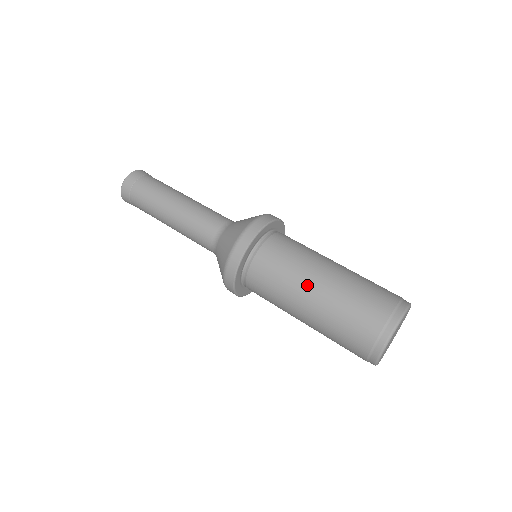
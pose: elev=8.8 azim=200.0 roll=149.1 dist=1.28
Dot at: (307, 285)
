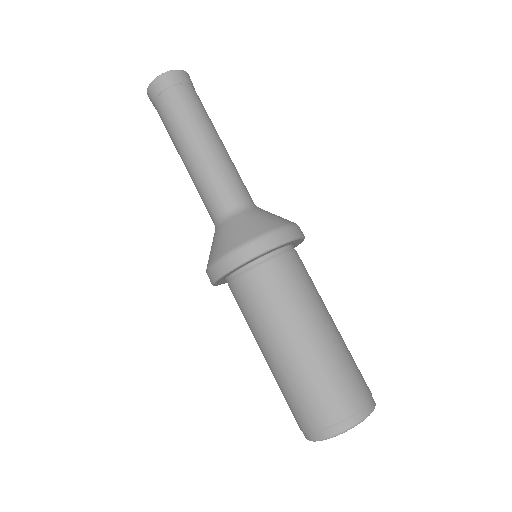
Dot at: (279, 339)
